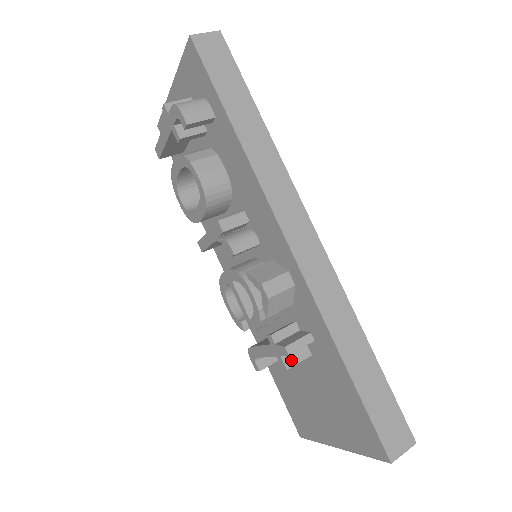
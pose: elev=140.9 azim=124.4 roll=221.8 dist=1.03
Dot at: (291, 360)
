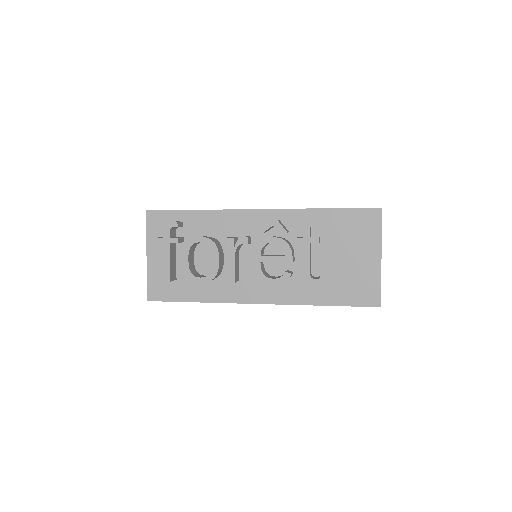
Dot at: (315, 237)
